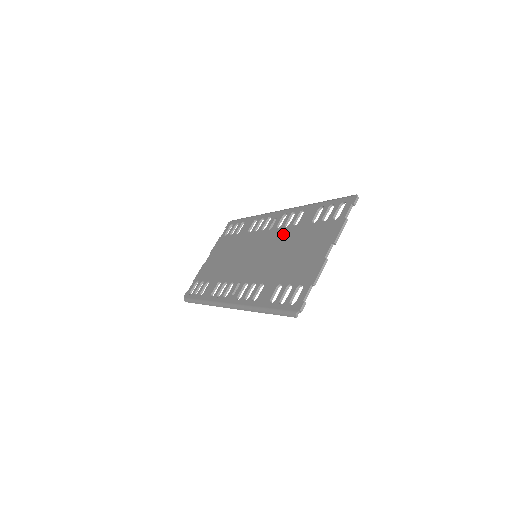
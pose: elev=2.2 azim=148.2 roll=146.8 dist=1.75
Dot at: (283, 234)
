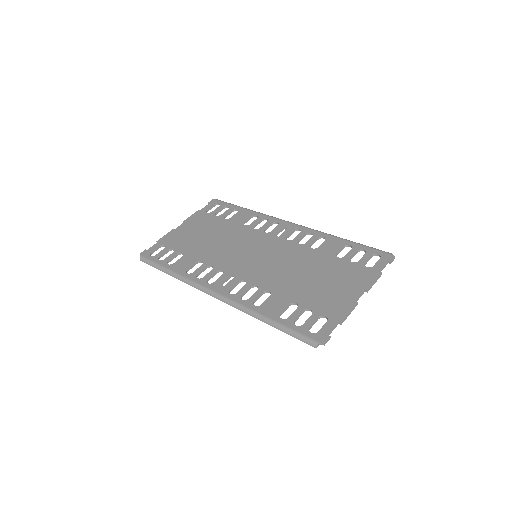
Dot at: (297, 250)
